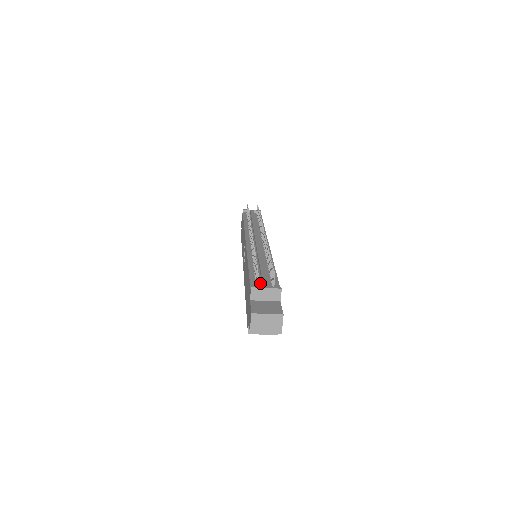
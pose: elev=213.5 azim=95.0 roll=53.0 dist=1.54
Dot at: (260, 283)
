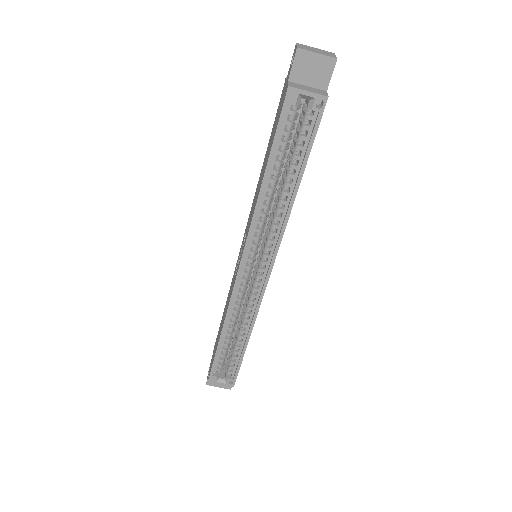
Dot at: occluded
